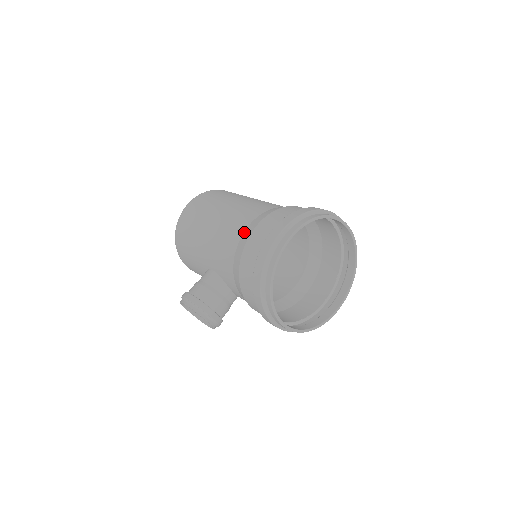
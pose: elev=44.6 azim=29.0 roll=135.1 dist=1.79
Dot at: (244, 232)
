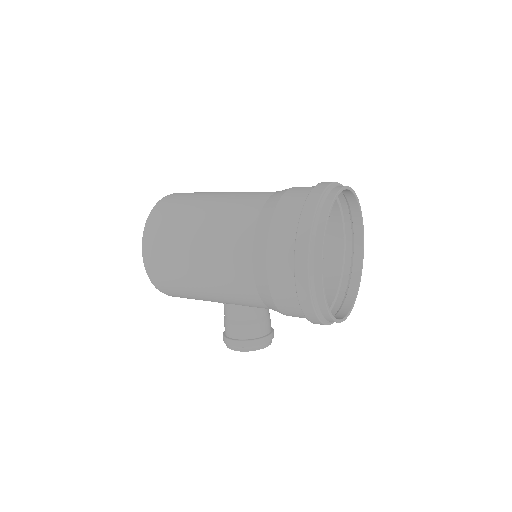
Dot at: (254, 275)
